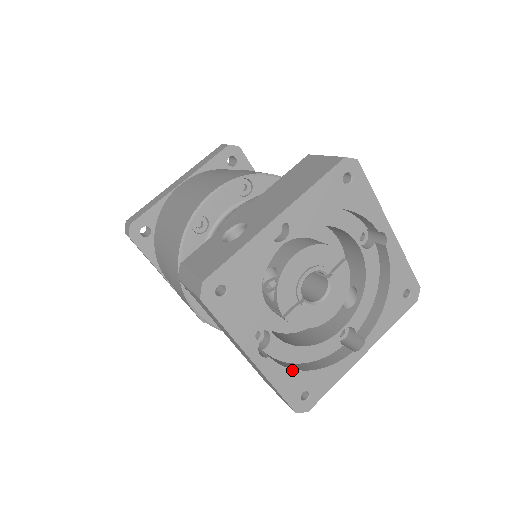
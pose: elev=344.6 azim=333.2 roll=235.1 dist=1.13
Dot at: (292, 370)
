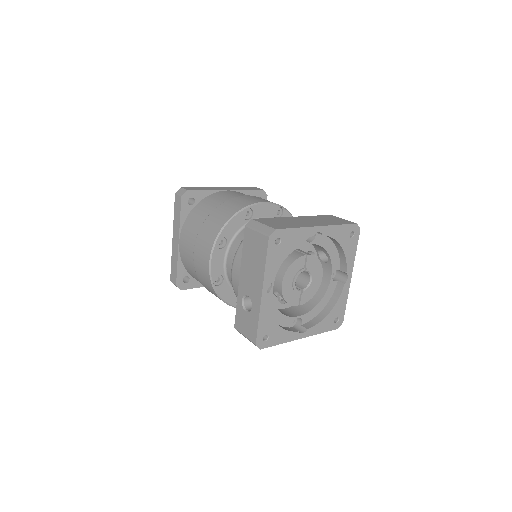
Dot at: (322, 321)
